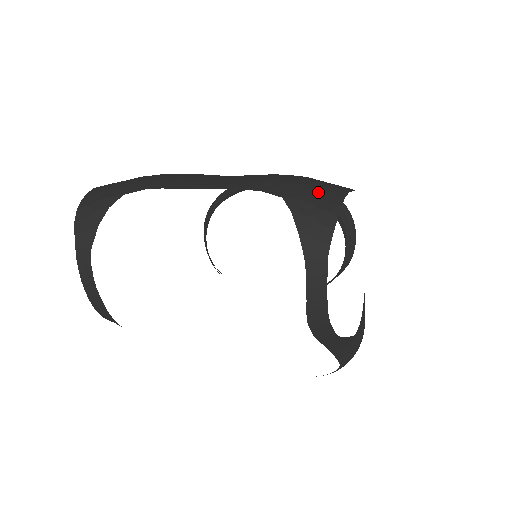
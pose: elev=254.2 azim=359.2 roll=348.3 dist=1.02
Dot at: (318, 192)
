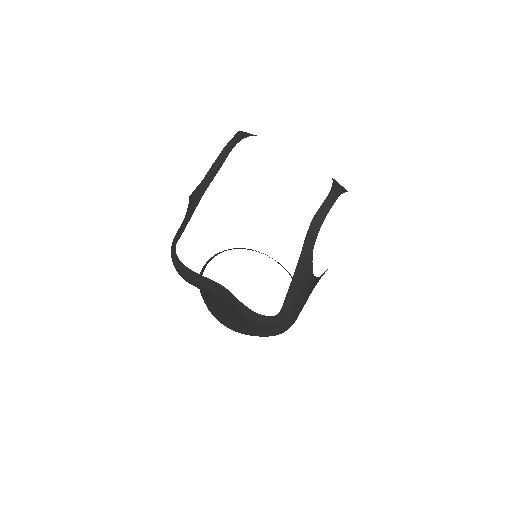
Dot at: occluded
